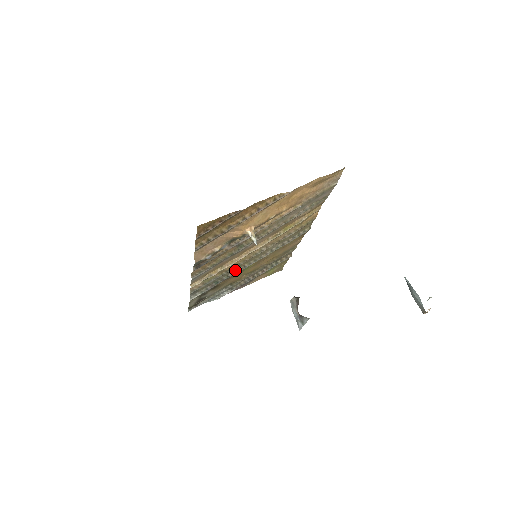
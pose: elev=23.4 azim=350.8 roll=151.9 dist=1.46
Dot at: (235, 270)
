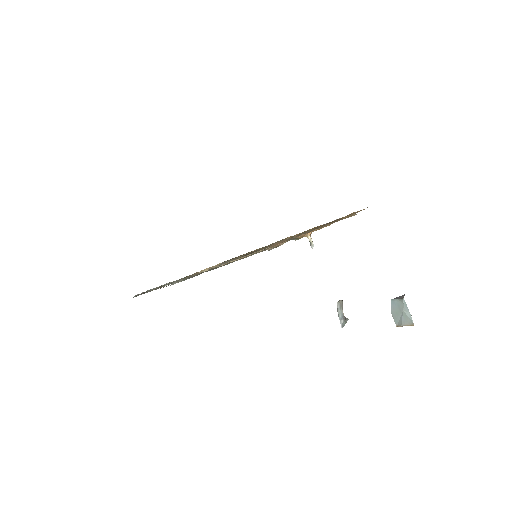
Dot at: occluded
